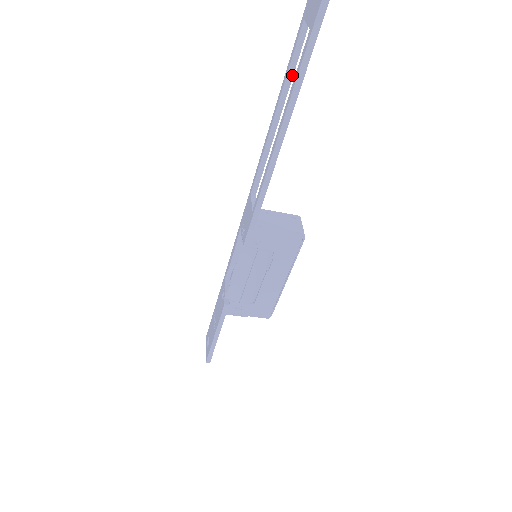
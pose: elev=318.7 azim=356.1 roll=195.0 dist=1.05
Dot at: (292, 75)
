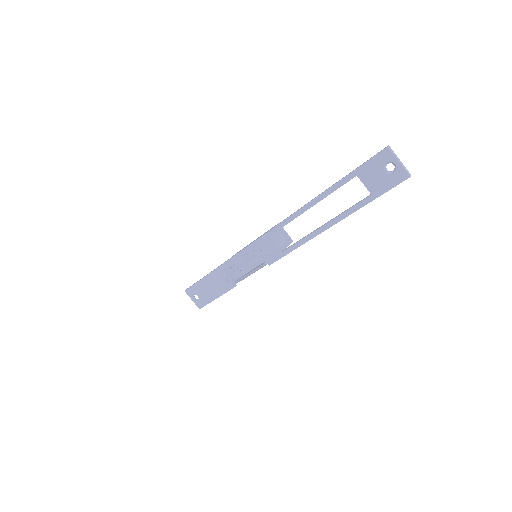
Dot at: (332, 192)
